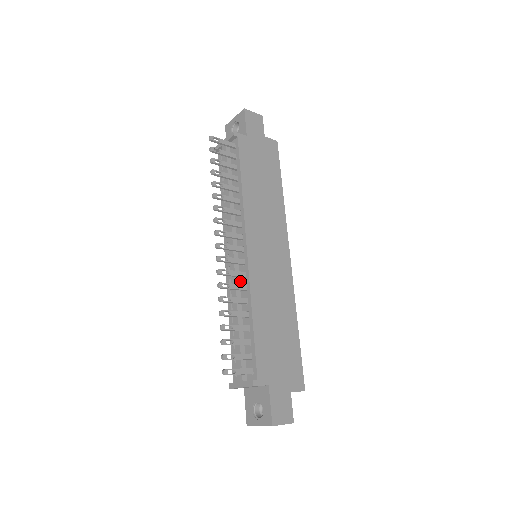
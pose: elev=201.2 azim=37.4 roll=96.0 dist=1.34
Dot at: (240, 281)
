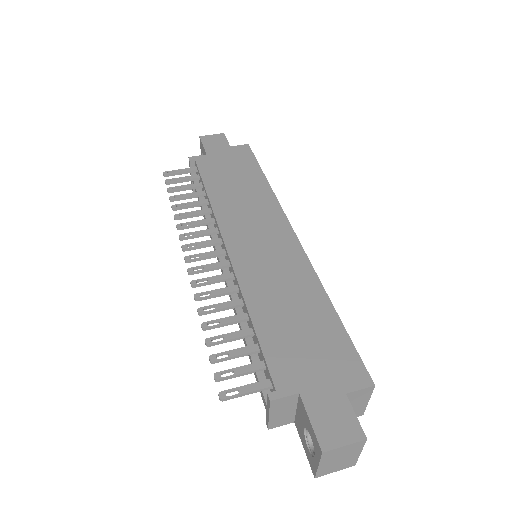
Dot at: occluded
